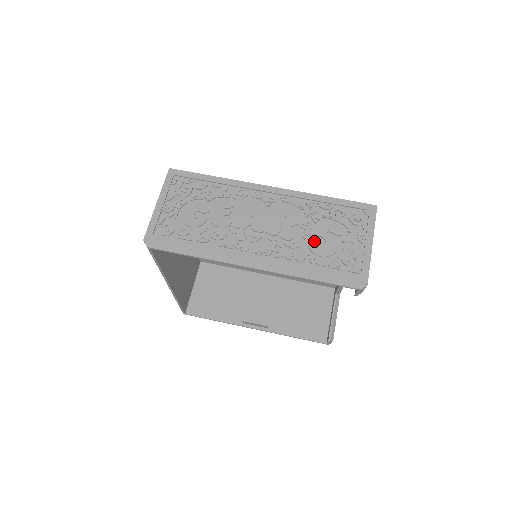
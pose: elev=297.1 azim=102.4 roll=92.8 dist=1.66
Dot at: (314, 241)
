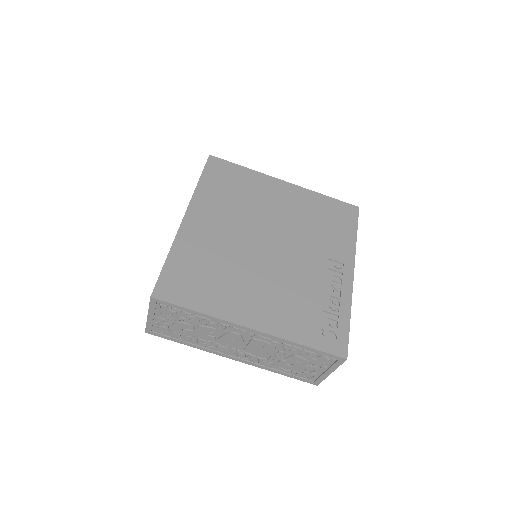
Dot at: (283, 362)
